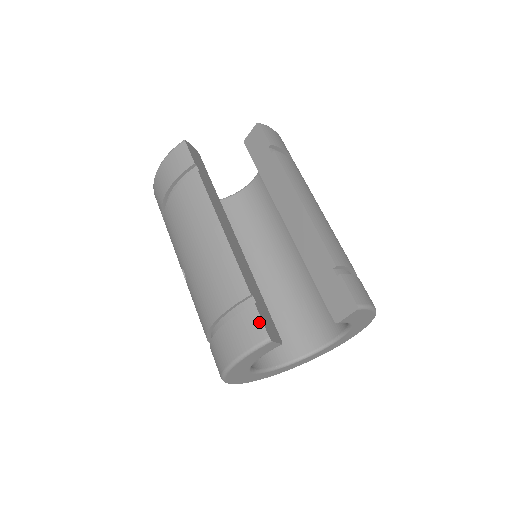
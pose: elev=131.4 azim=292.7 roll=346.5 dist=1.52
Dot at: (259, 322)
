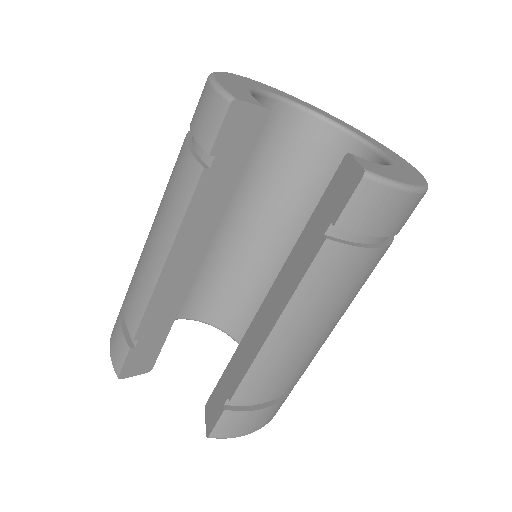
Dot at: (122, 361)
